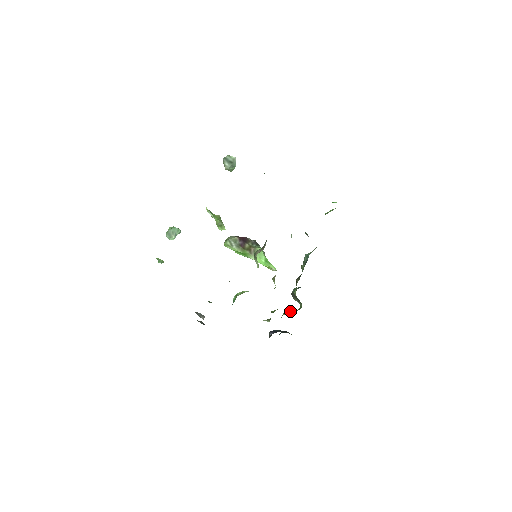
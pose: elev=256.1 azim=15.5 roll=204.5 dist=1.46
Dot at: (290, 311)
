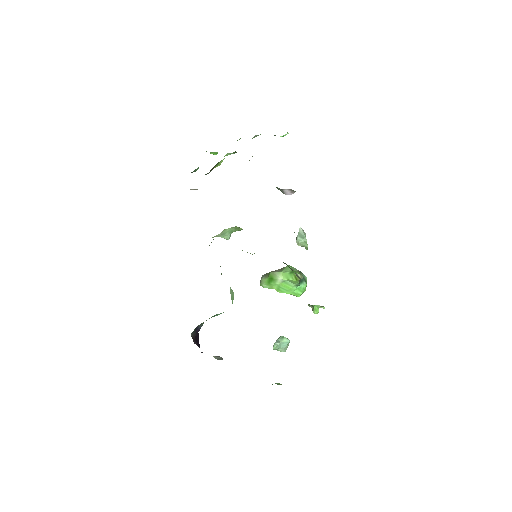
Dot at: occluded
